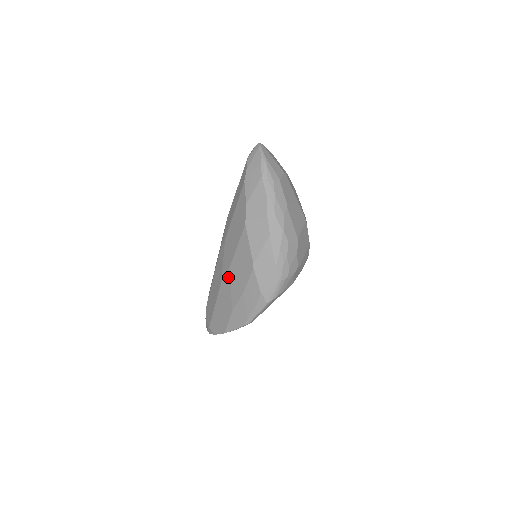
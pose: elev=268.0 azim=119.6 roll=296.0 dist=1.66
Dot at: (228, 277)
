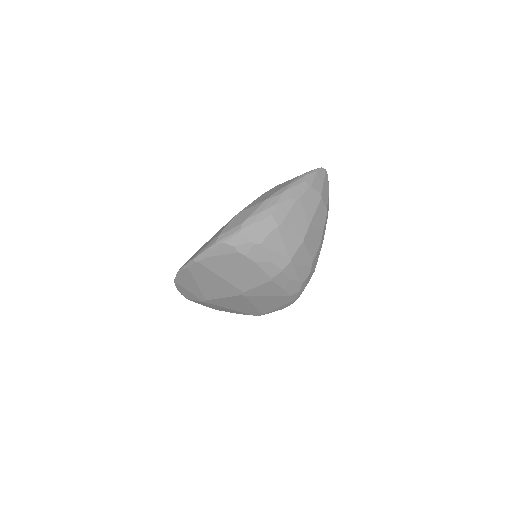
Dot at: occluded
